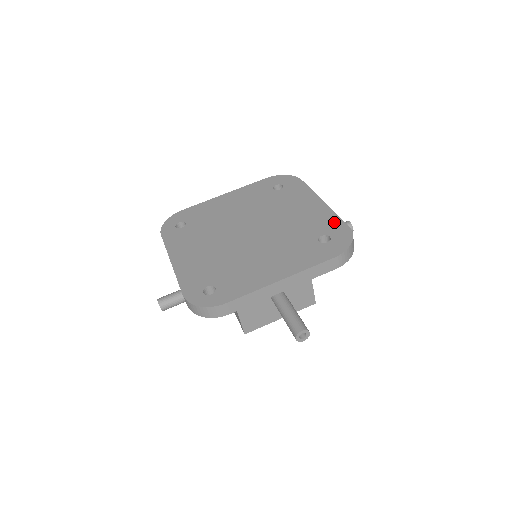
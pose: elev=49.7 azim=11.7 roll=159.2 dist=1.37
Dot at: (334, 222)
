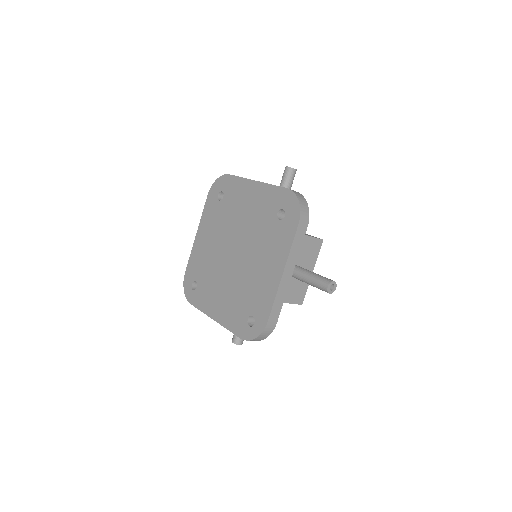
Dot at: (275, 194)
